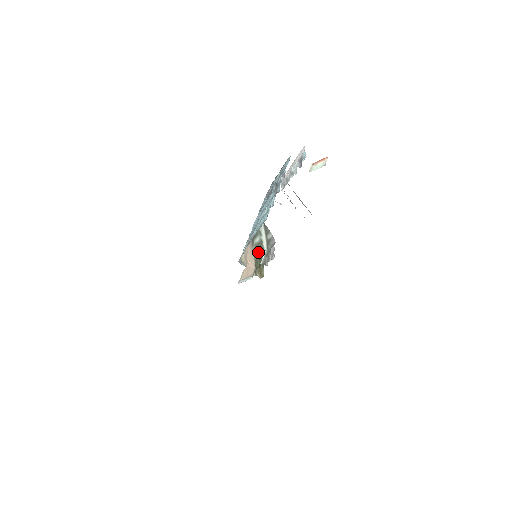
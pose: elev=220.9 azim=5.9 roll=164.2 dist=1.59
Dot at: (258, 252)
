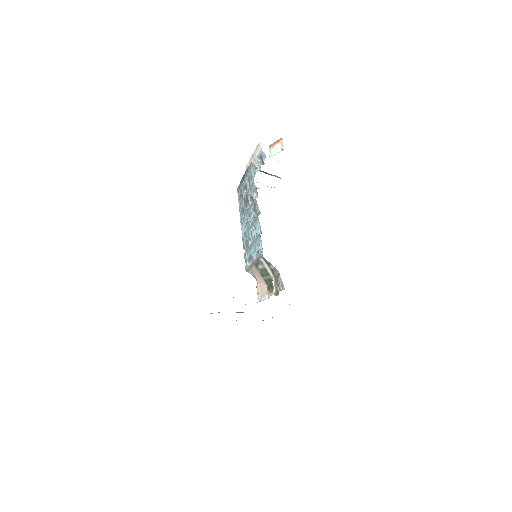
Dot at: (265, 275)
